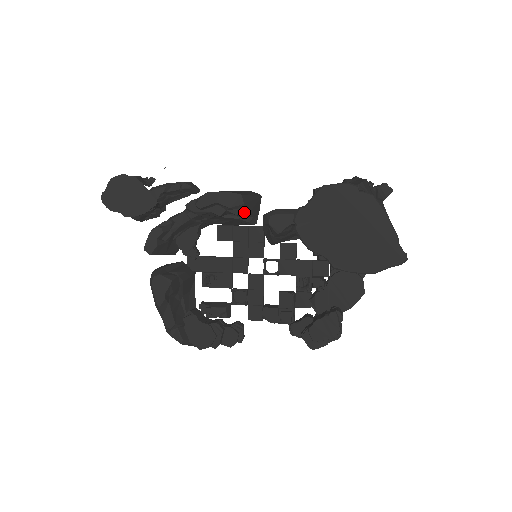
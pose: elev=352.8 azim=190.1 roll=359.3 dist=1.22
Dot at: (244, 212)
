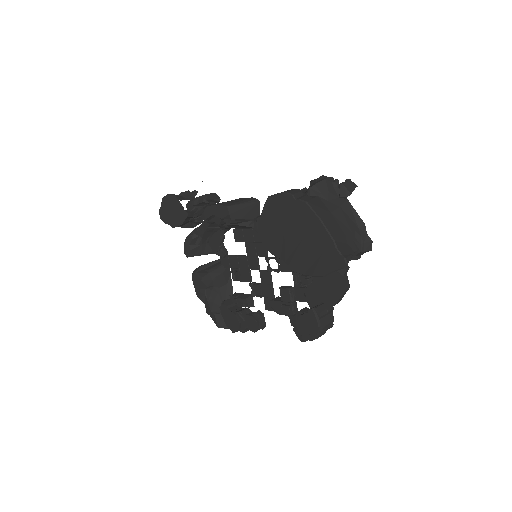
Dot at: (235, 220)
